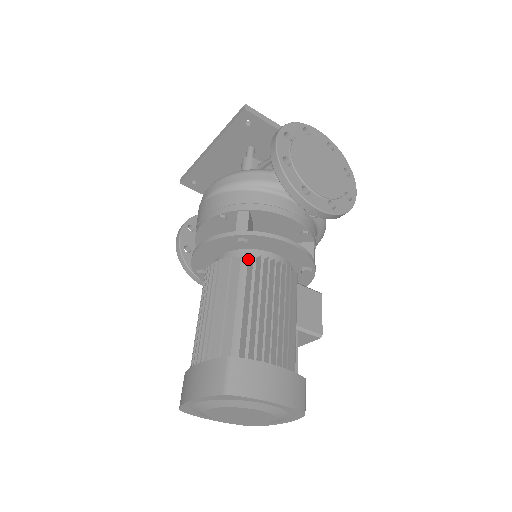
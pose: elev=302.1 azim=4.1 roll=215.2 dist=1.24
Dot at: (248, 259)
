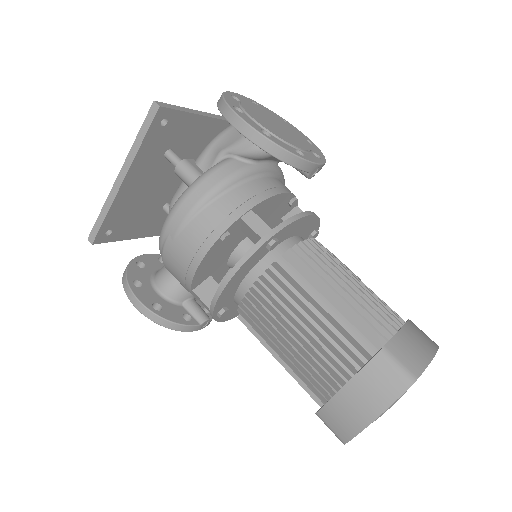
Dot at: (284, 257)
